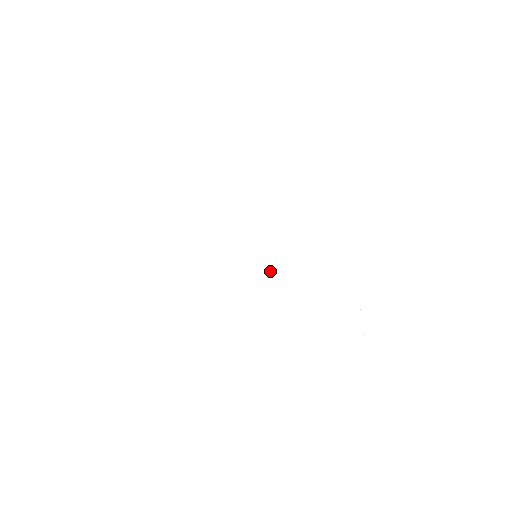
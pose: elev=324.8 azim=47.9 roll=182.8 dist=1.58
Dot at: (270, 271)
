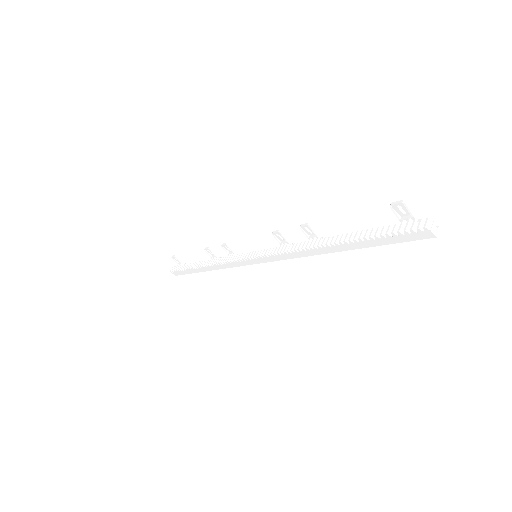
Dot at: (277, 259)
